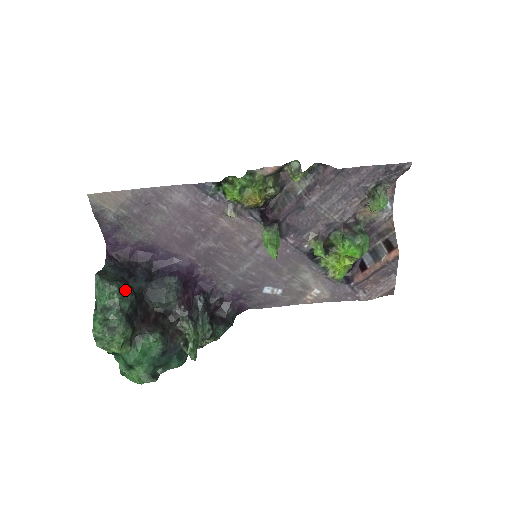
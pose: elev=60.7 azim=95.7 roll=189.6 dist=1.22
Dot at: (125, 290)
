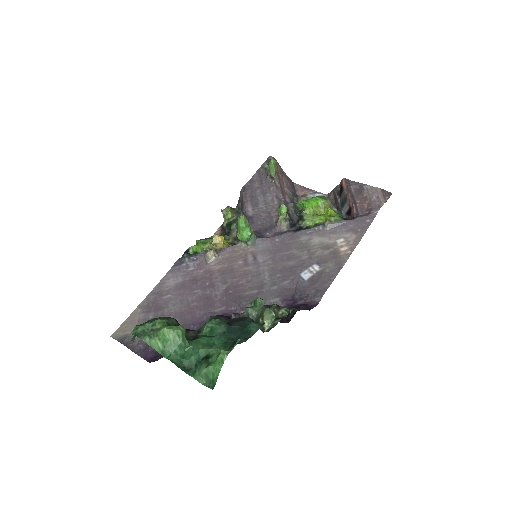
Dot at: occluded
